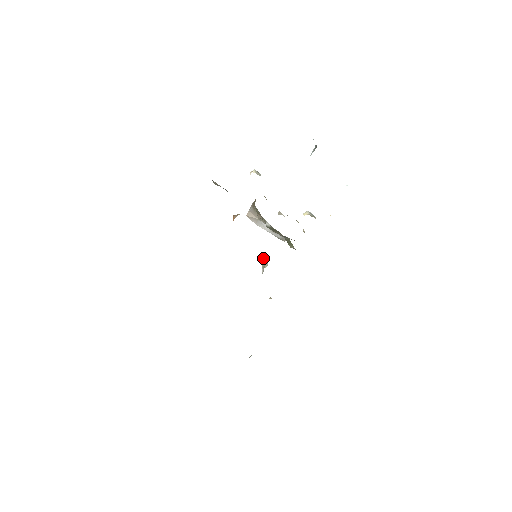
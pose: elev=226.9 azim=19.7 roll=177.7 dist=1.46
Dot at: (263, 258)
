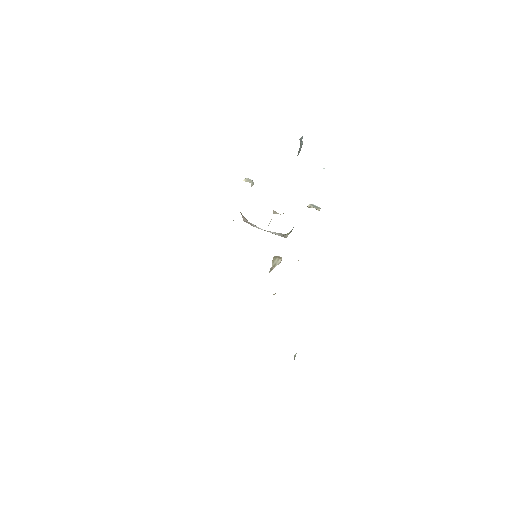
Dot at: (276, 258)
